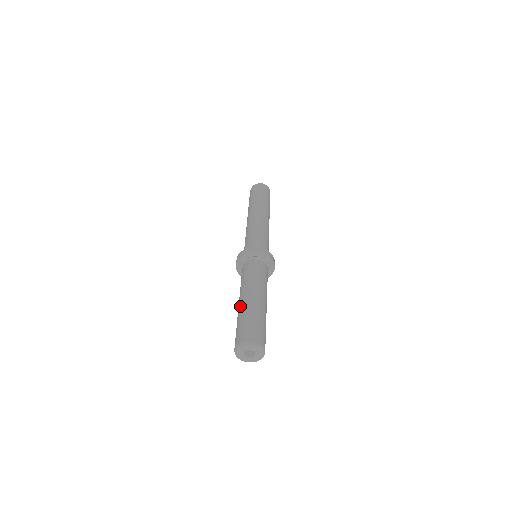
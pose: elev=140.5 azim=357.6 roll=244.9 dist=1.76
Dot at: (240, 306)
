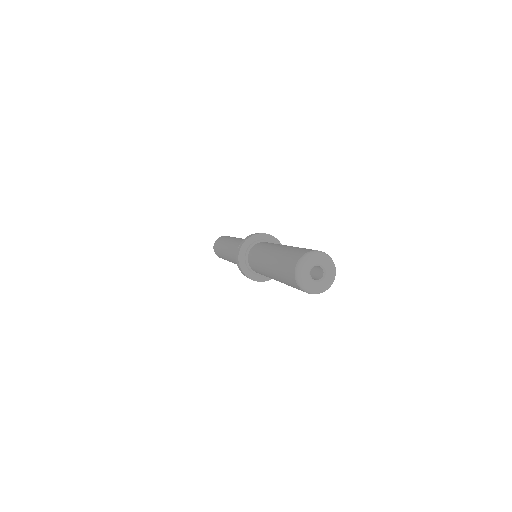
Dot at: (274, 254)
